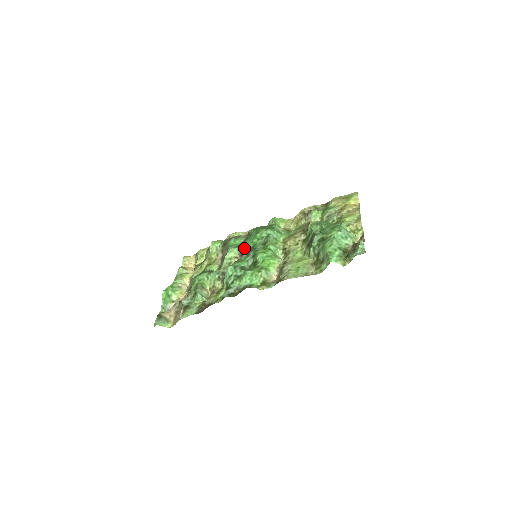
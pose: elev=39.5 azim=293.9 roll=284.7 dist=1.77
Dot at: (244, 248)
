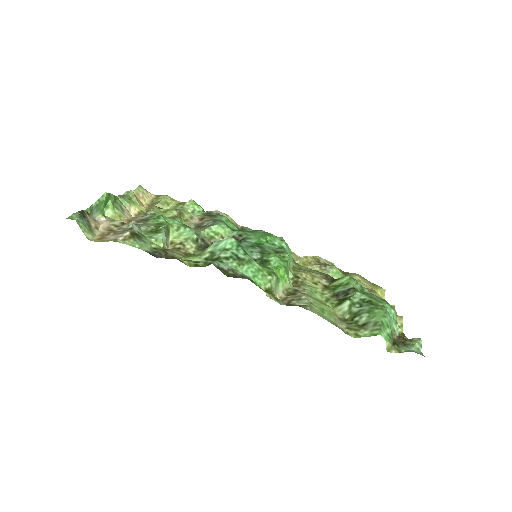
Dot at: (241, 236)
